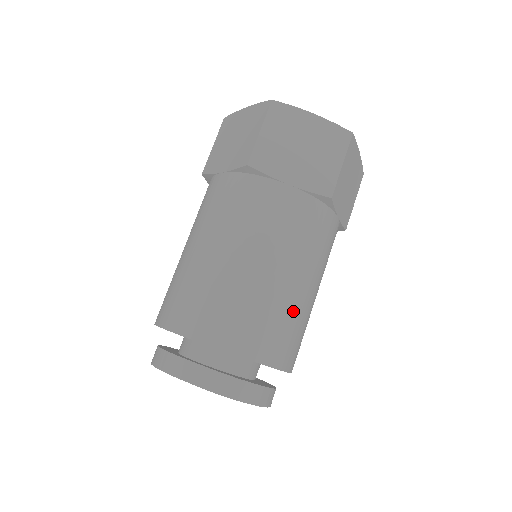
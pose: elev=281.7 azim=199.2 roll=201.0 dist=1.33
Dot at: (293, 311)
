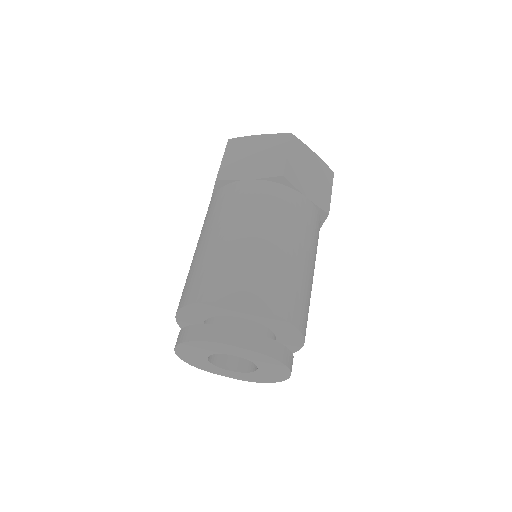
Dot at: (310, 295)
